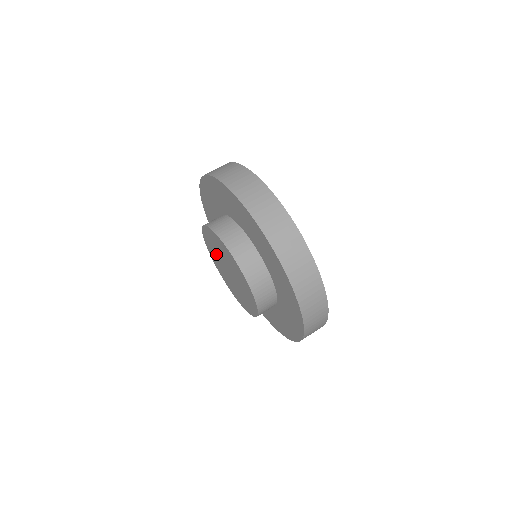
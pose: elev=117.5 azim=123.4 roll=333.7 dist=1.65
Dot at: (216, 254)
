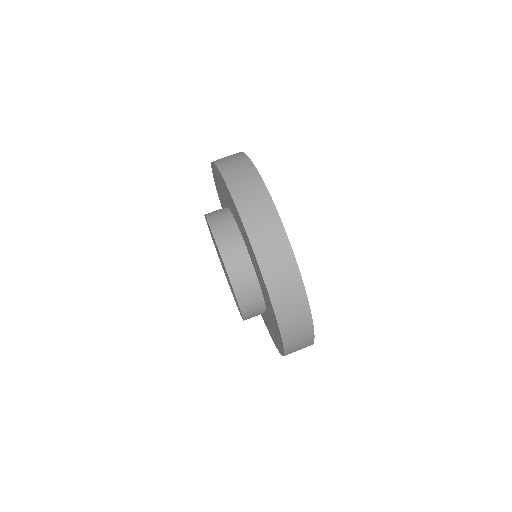
Dot at: occluded
